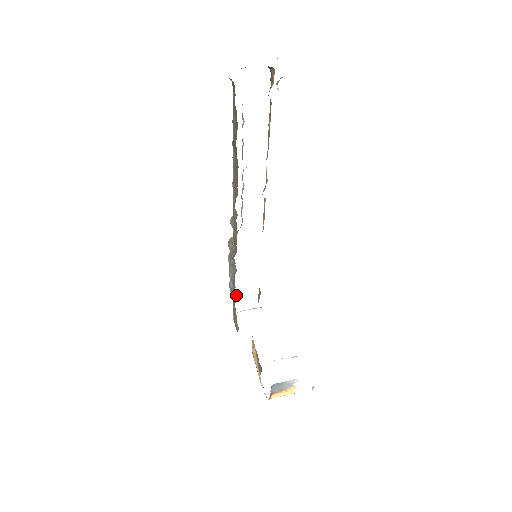
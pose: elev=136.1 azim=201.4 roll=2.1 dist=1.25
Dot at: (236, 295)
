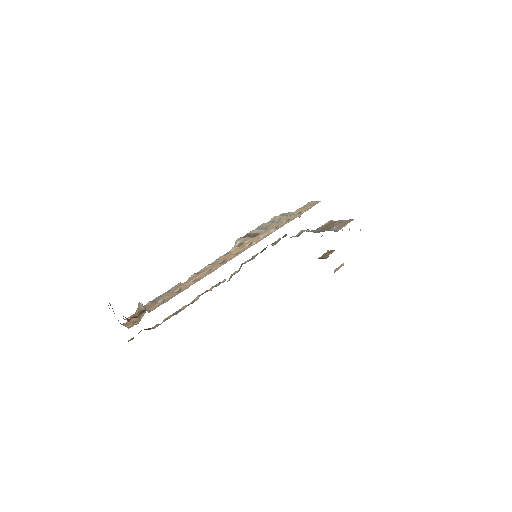
Dot at: occluded
